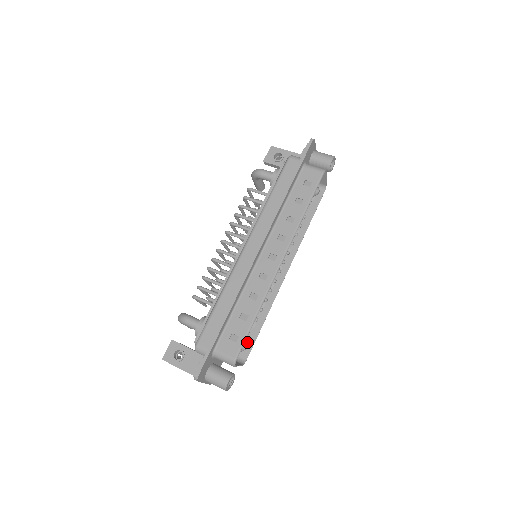
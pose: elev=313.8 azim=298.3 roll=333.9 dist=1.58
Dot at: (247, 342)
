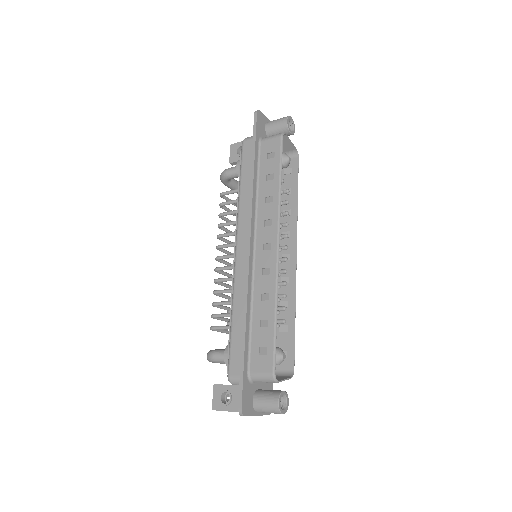
Dot at: (287, 350)
